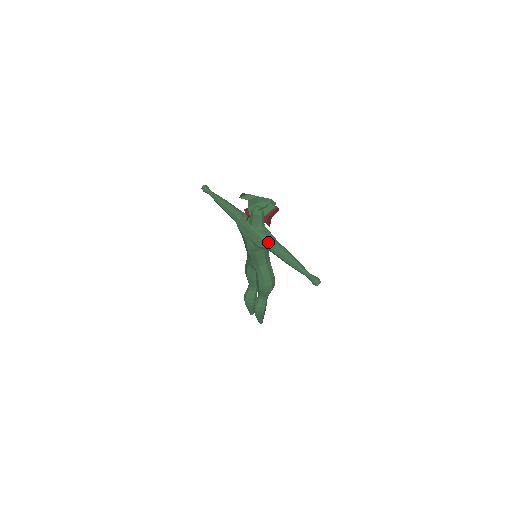
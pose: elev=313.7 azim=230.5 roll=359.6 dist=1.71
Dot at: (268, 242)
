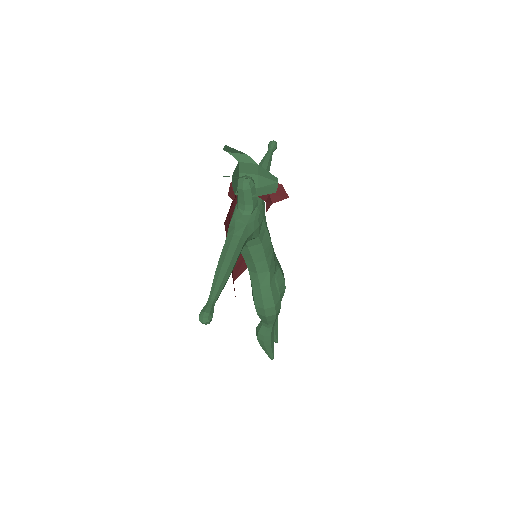
Dot at: (229, 232)
